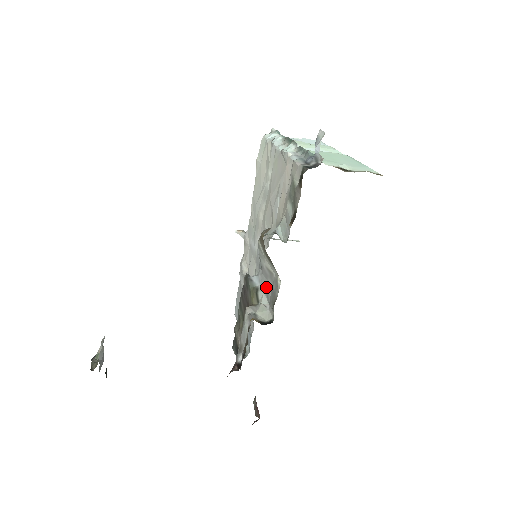
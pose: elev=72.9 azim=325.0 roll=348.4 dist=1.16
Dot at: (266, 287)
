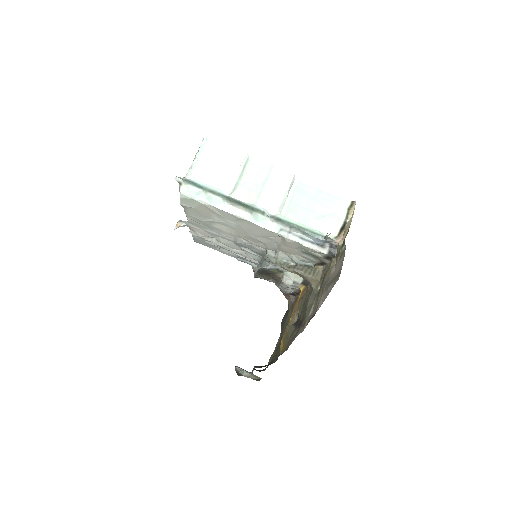
Dot at: occluded
